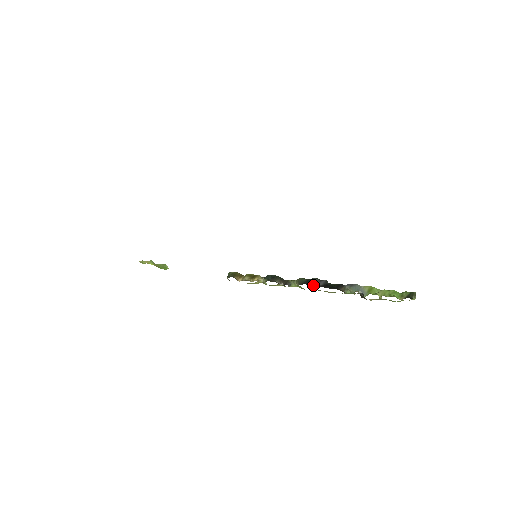
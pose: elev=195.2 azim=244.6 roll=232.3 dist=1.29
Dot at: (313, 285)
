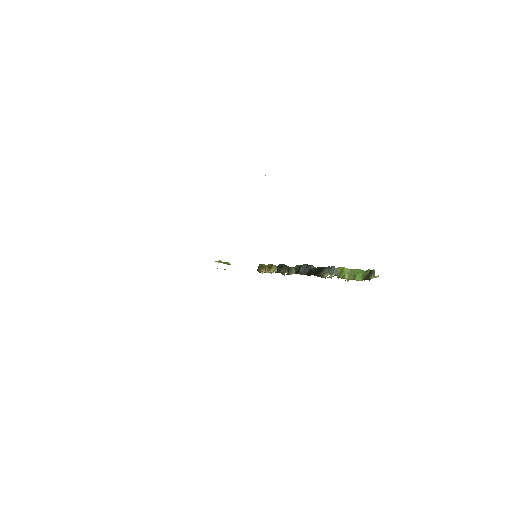
Dot at: (303, 272)
